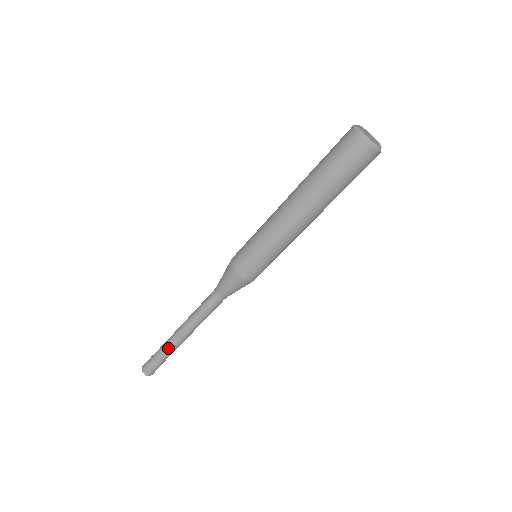
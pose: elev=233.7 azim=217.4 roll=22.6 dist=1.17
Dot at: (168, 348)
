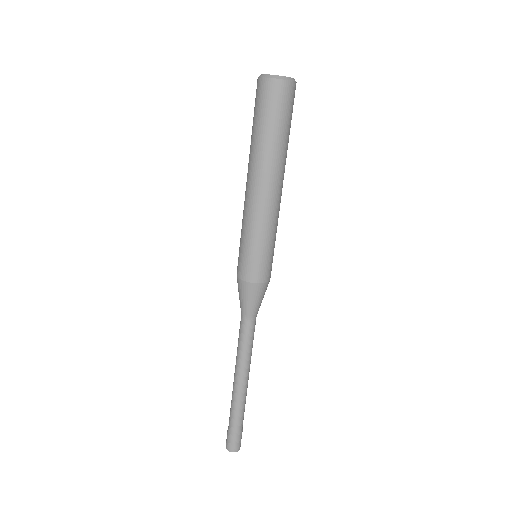
Dot at: (236, 407)
